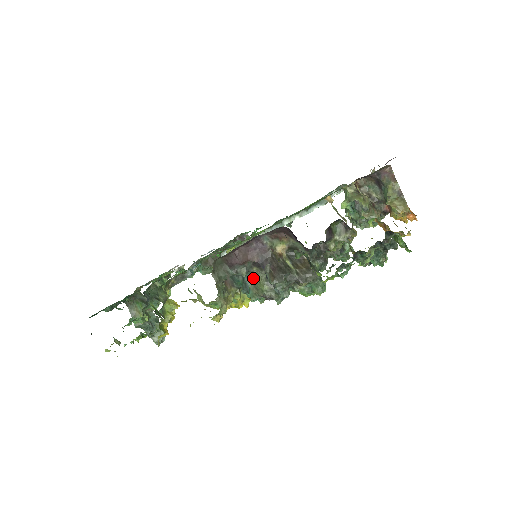
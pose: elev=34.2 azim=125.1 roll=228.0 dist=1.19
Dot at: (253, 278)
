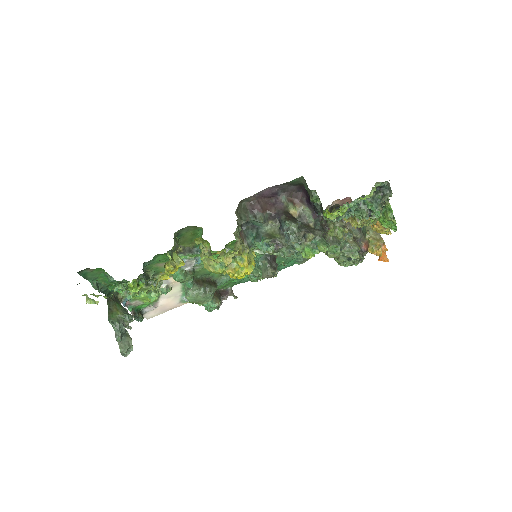
Dot at: (266, 231)
